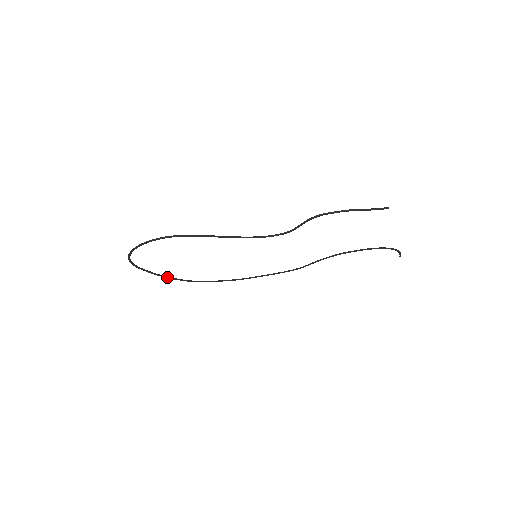
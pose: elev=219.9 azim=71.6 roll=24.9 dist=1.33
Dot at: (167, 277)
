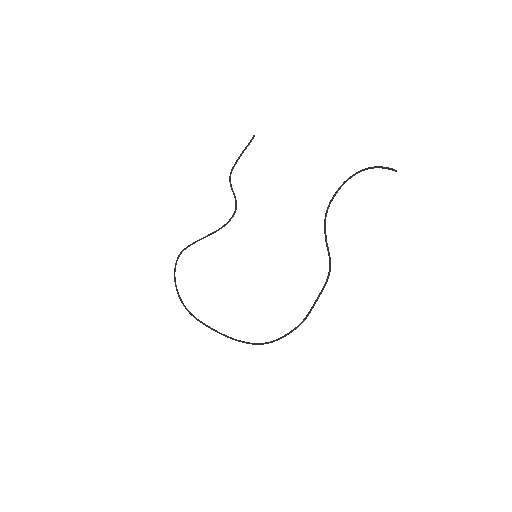
Dot at: (230, 338)
